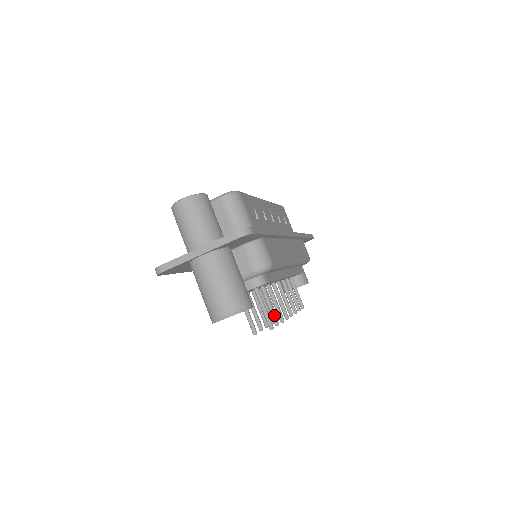
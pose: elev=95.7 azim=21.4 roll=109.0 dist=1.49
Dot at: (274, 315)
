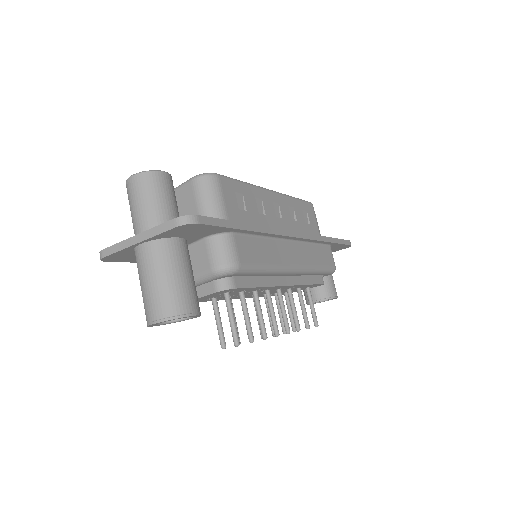
Dot at: (249, 329)
